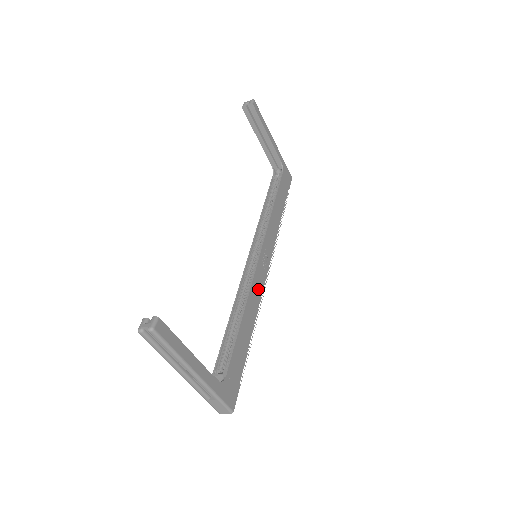
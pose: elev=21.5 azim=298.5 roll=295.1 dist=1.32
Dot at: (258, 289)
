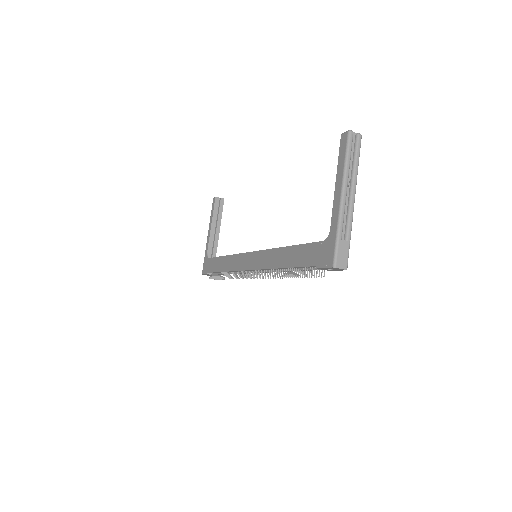
Dot at: occluded
